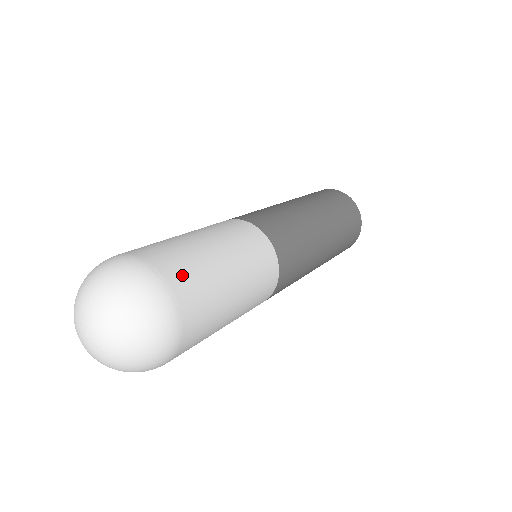
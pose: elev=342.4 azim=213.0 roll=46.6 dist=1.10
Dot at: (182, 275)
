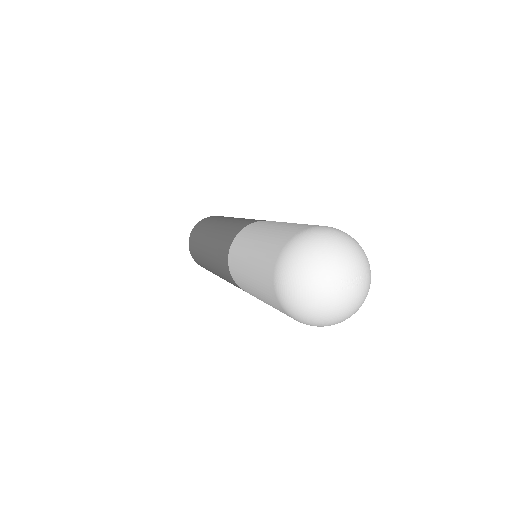
Dot at: (310, 225)
